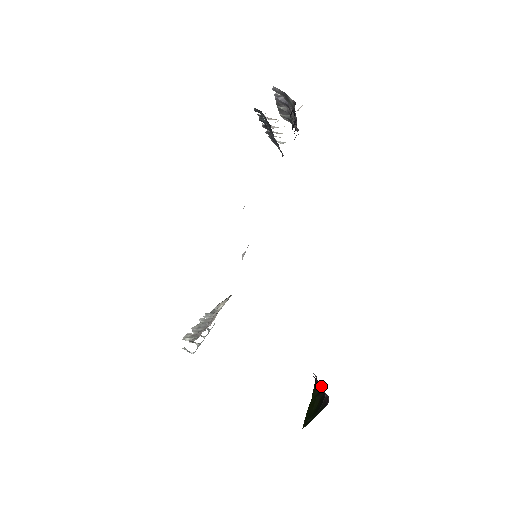
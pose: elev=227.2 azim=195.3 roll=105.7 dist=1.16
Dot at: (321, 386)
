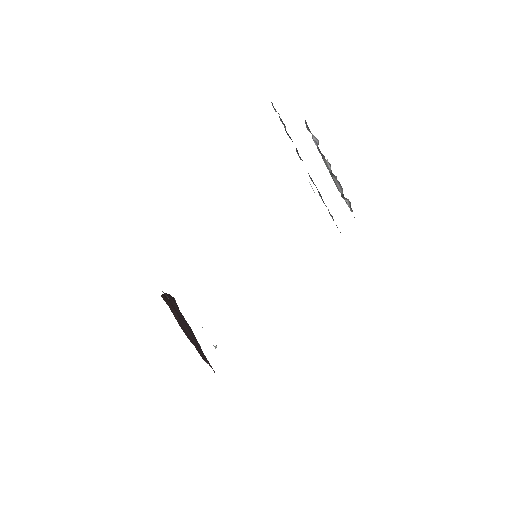
Dot at: occluded
